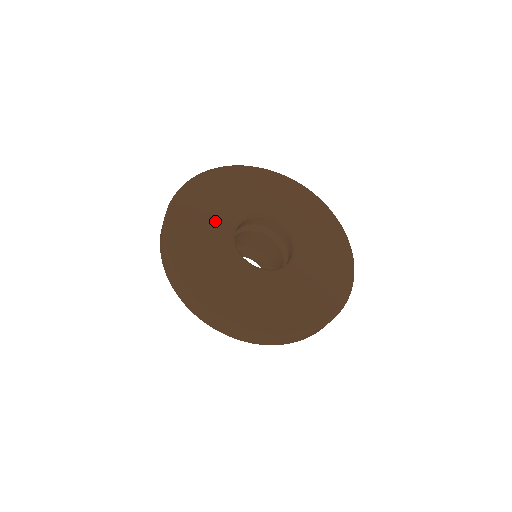
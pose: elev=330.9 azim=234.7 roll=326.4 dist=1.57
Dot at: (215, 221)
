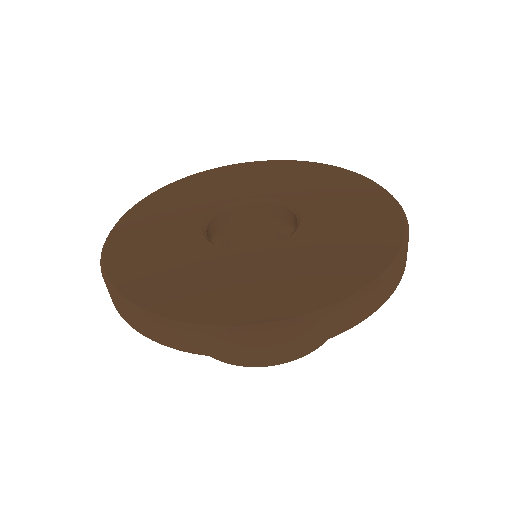
Dot at: (219, 192)
